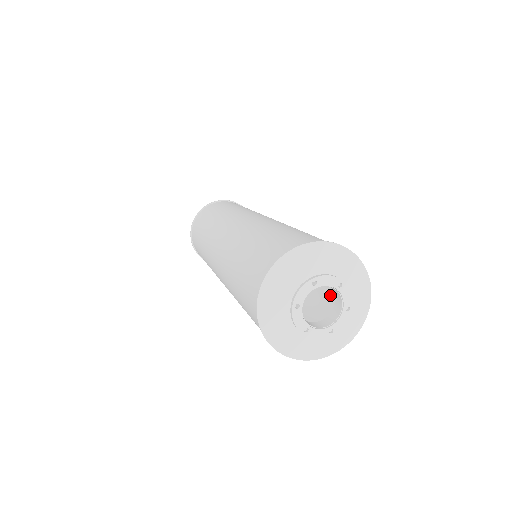
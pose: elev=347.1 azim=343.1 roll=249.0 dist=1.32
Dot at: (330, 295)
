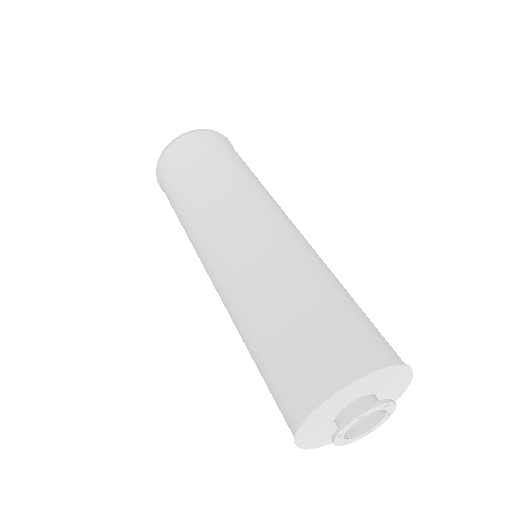
Dot at: occluded
